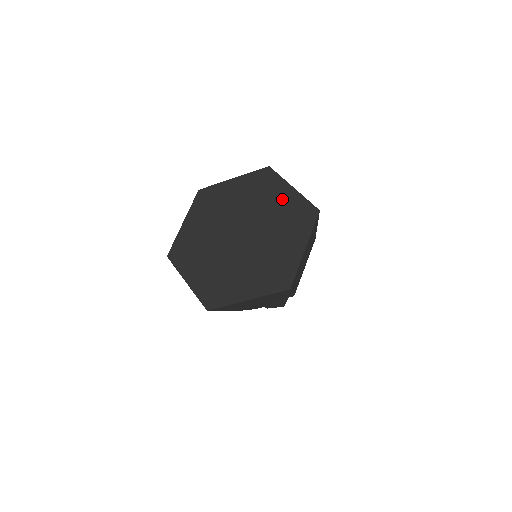
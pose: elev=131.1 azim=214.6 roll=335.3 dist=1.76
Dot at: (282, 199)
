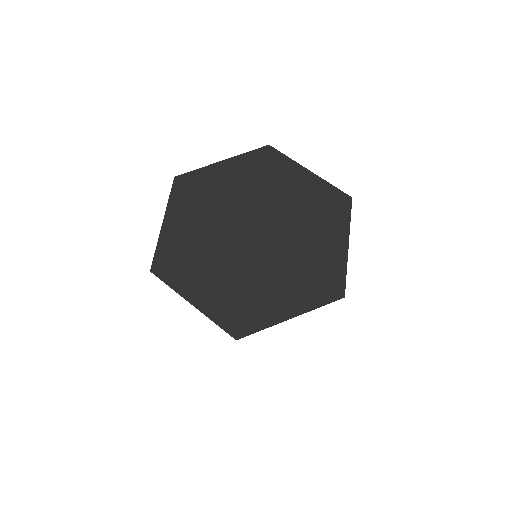
Dot at: (326, 245)
